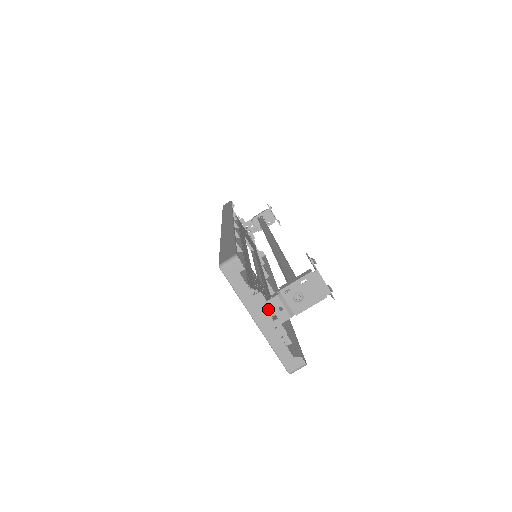
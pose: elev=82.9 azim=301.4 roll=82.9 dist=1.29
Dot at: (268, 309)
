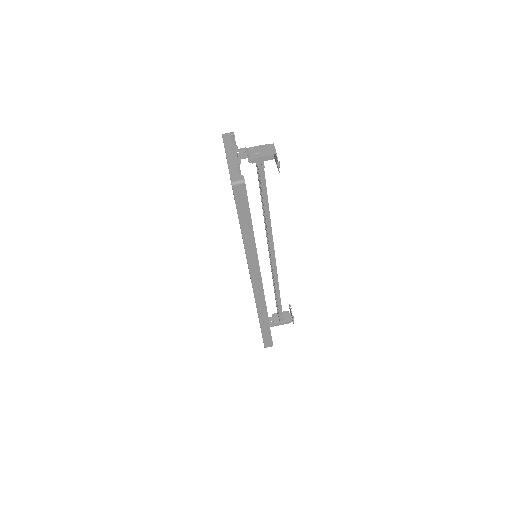
Dot at: (237, 156)
